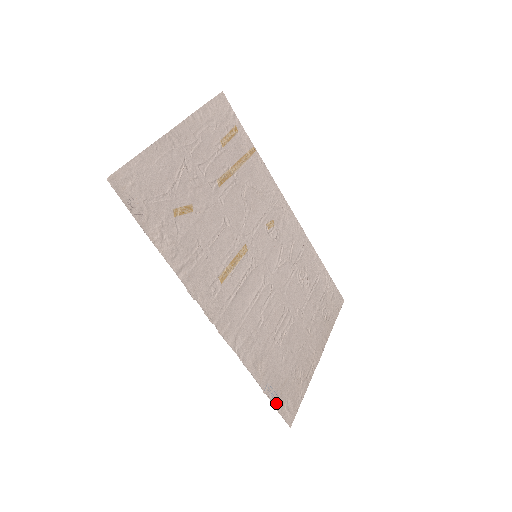
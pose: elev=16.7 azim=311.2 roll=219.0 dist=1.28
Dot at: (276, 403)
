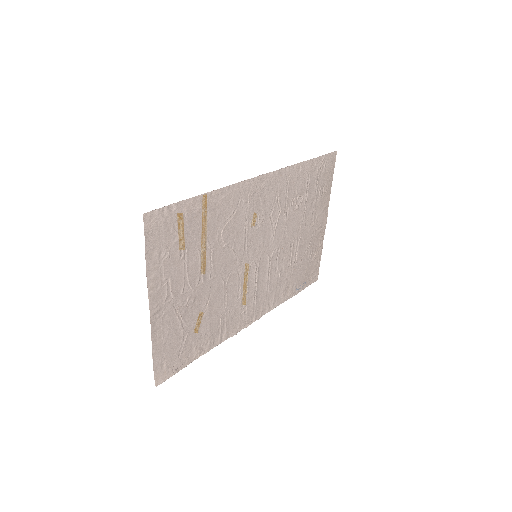
Dot at: (305, 286)
